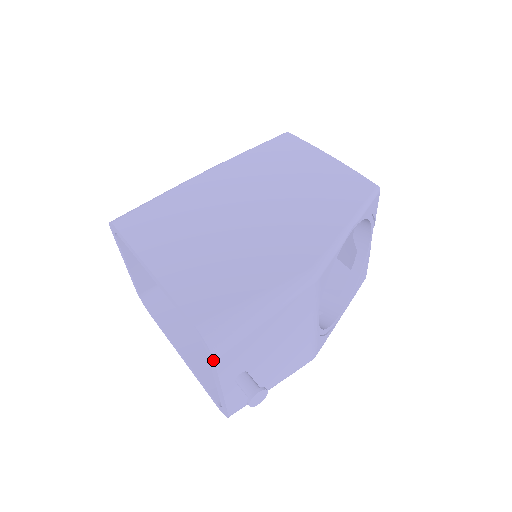
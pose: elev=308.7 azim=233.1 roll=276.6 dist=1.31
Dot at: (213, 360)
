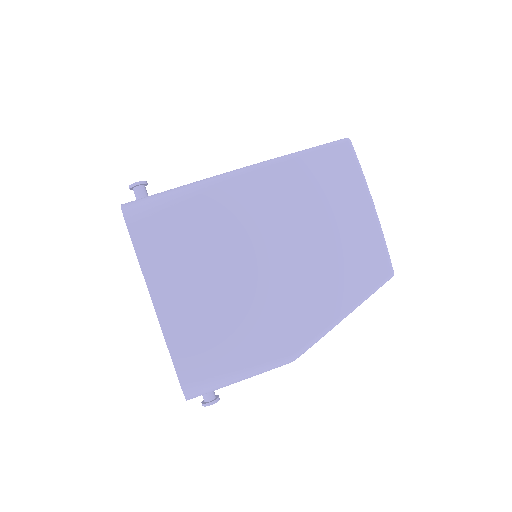
Dot at: occluded
